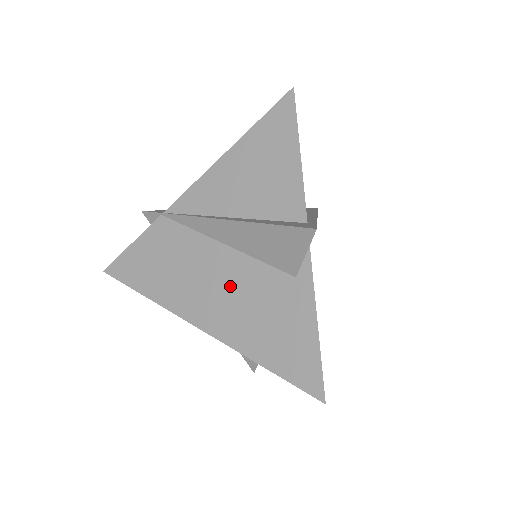
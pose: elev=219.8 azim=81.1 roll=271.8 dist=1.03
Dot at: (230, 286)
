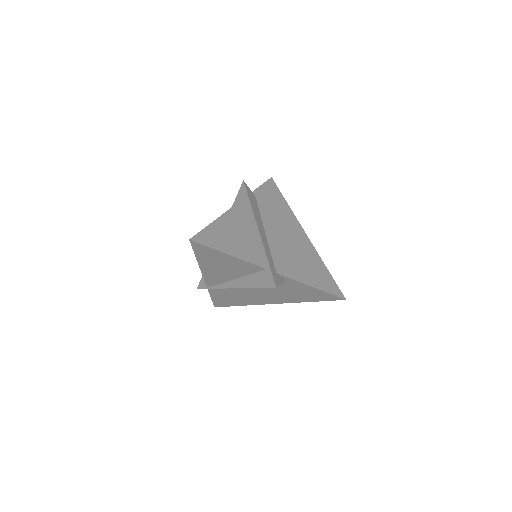
Dot at: (267, 292)
